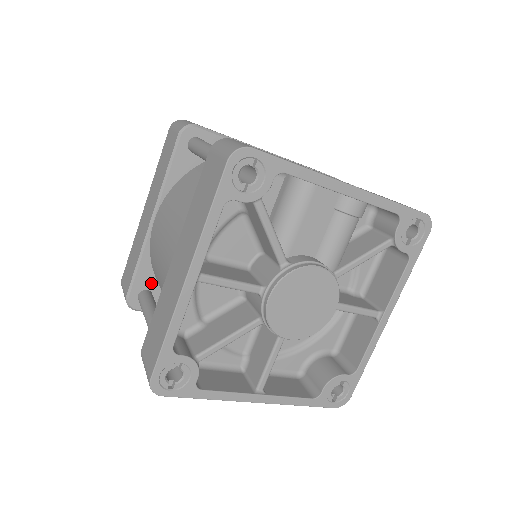
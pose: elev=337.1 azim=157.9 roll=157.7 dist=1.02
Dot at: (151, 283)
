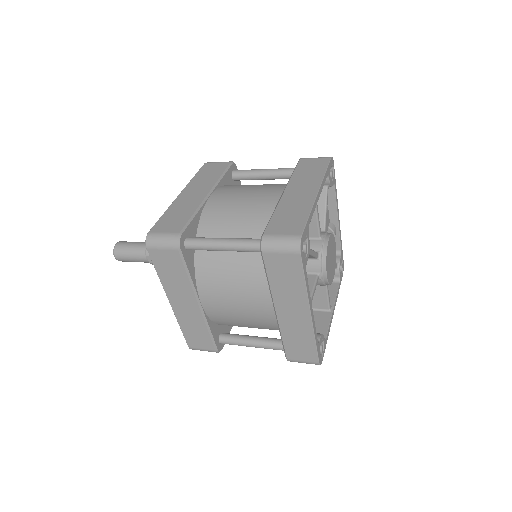
Dot at: (193, 236)
